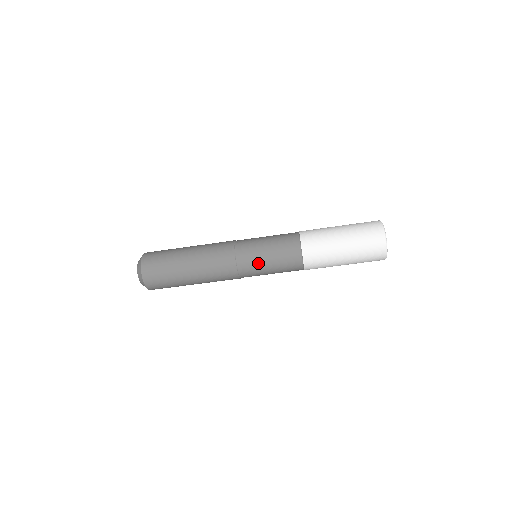
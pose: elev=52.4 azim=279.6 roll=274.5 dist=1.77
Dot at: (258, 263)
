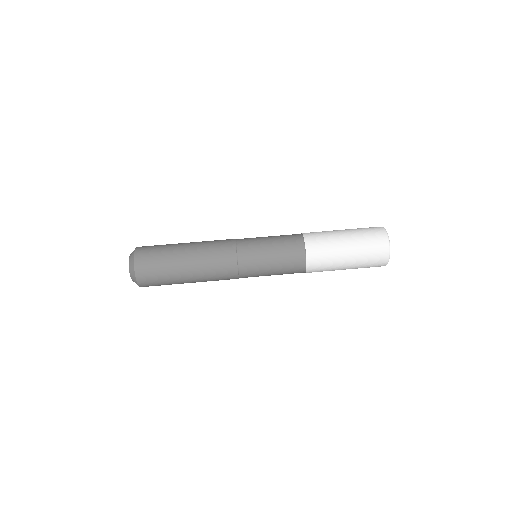
Dot at: (260, 257)
